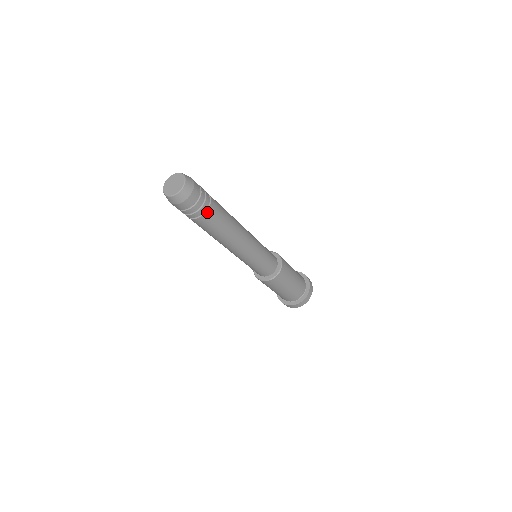
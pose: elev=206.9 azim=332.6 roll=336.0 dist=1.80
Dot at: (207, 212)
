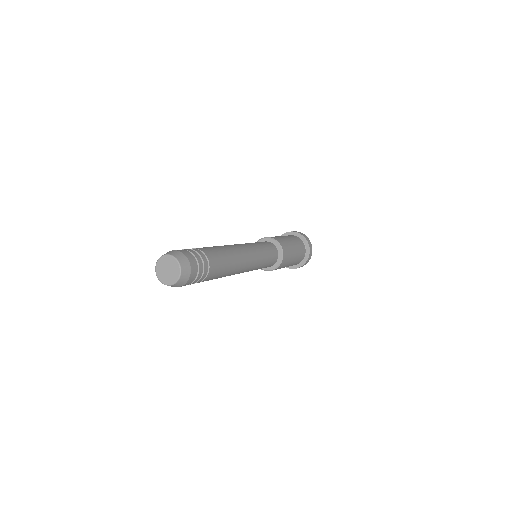
Dot at: (209, 263)
